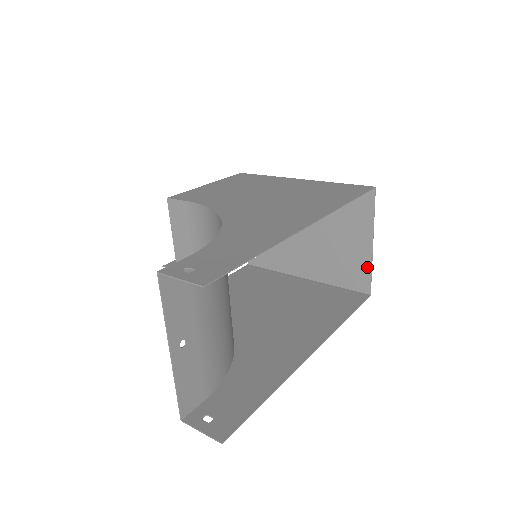
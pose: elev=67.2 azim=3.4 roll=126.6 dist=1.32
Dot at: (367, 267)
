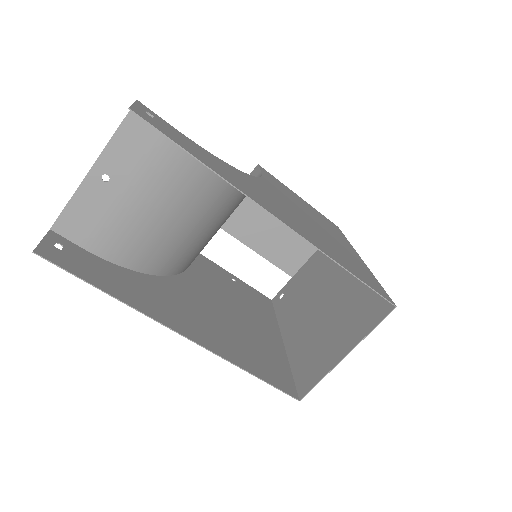
Dot at: (322, 373)
